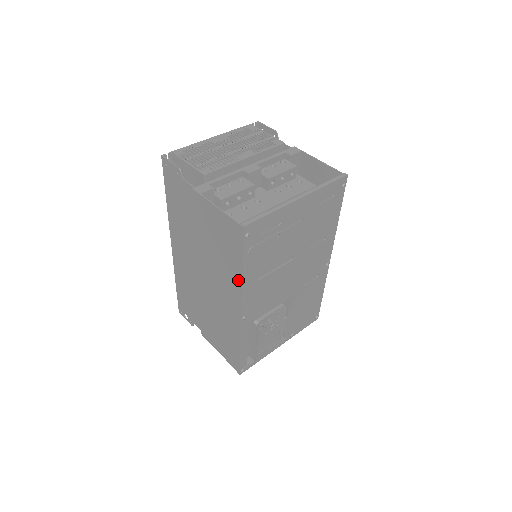
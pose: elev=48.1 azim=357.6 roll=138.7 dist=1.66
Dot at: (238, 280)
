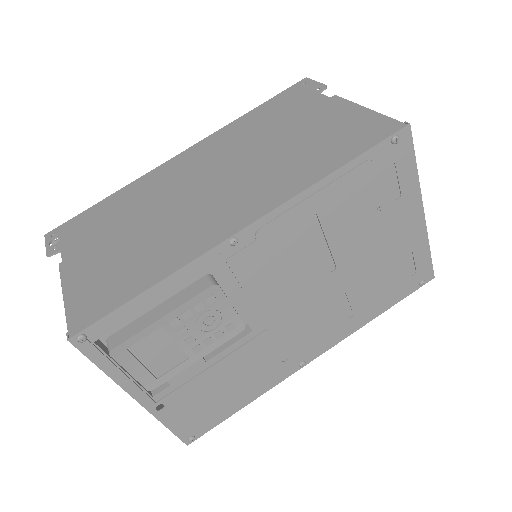
Dot at: (305, 182)
